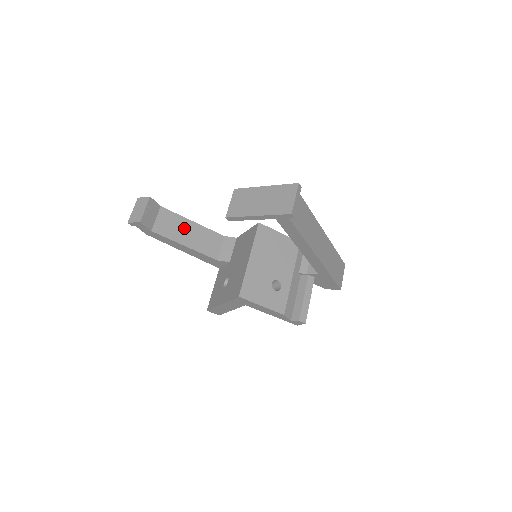
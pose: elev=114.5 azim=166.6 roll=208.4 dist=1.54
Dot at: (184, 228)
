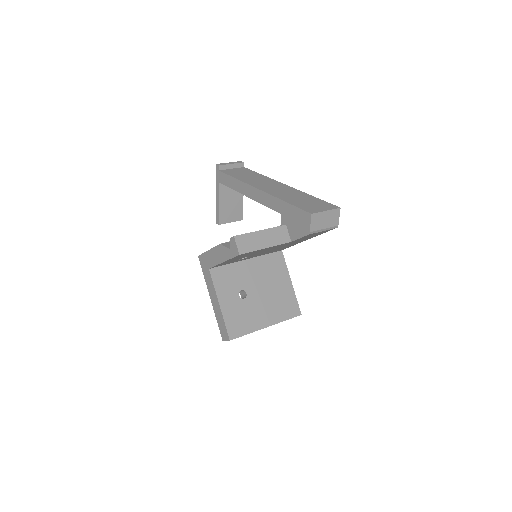
Dot at: occluded
